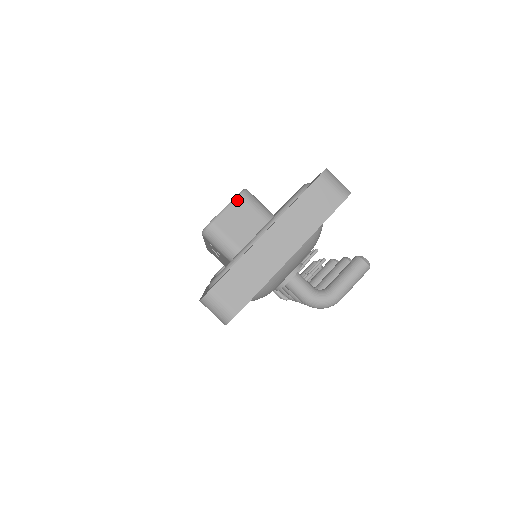
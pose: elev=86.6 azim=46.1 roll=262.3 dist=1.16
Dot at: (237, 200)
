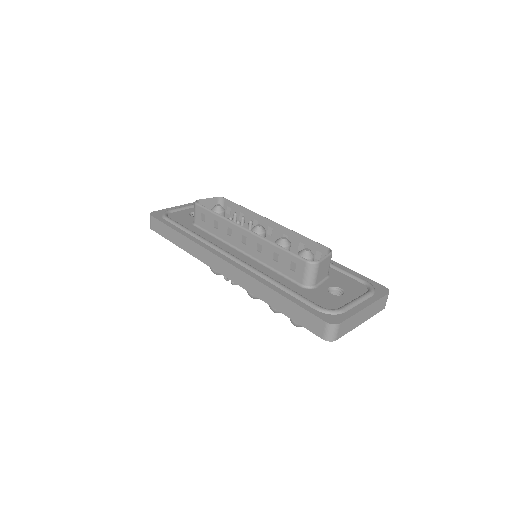
Dot at: (330, 256)
